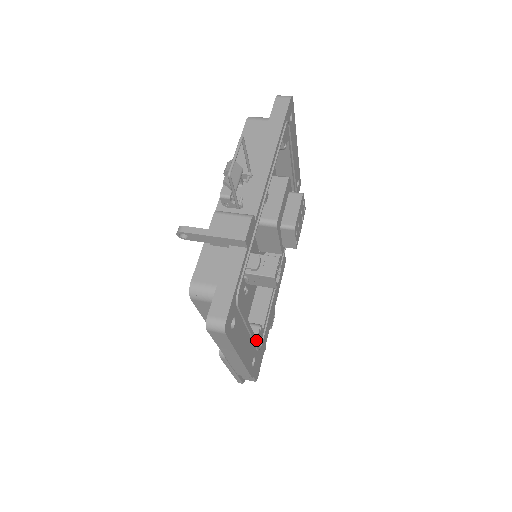
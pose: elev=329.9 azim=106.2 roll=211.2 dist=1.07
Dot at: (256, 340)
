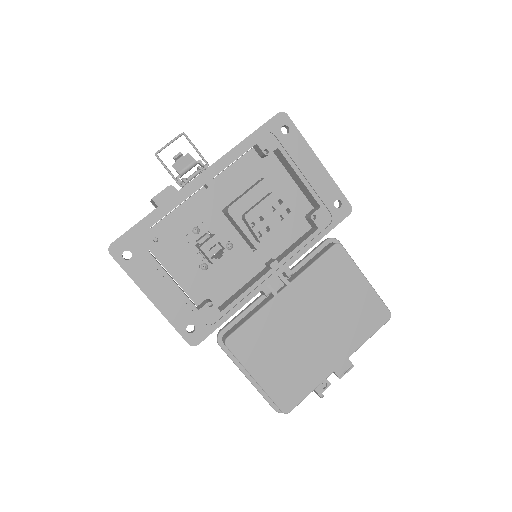
Dot at: (198, 310)
